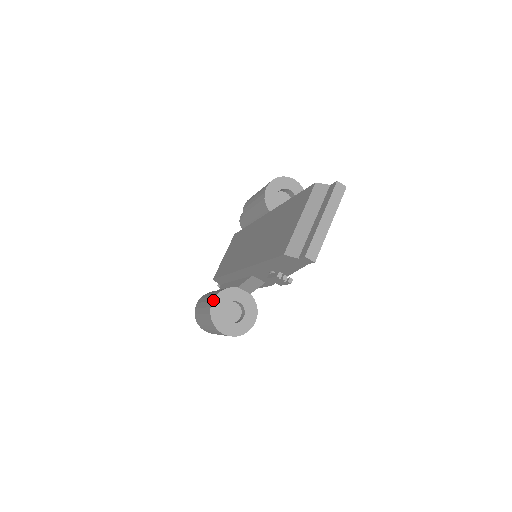
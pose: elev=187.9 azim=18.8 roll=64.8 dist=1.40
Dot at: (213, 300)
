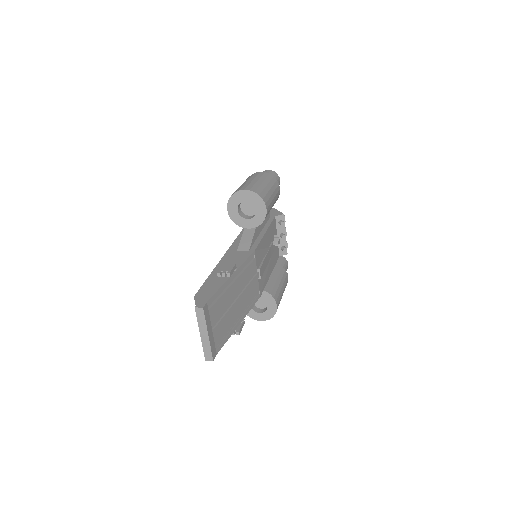
Dot at: occluded
